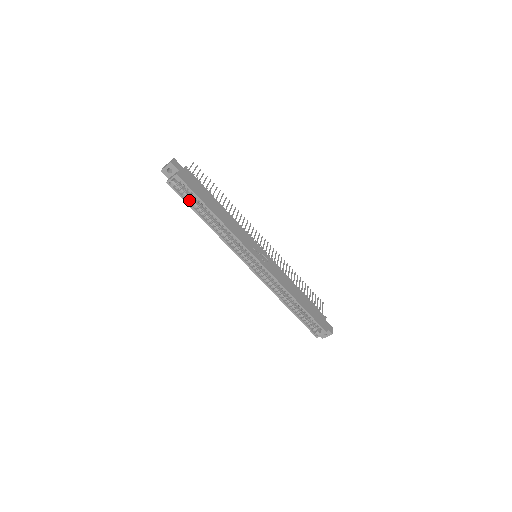
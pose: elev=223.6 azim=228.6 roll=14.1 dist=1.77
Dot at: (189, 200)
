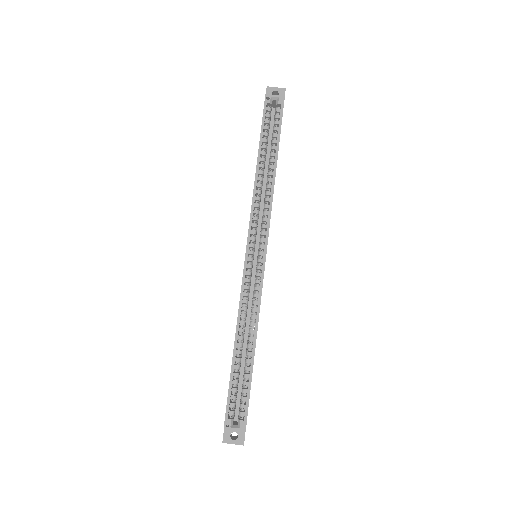
Dot at: (265, 130)
